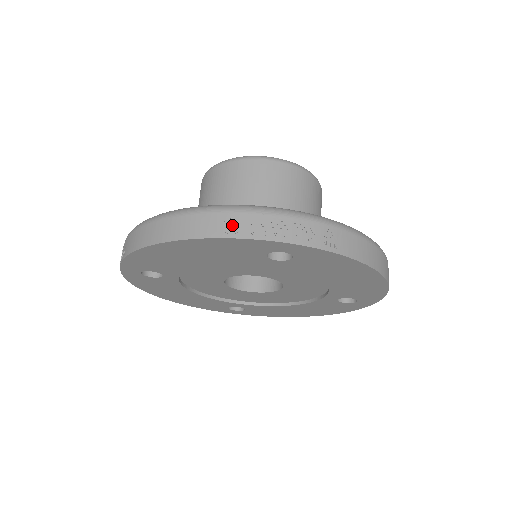
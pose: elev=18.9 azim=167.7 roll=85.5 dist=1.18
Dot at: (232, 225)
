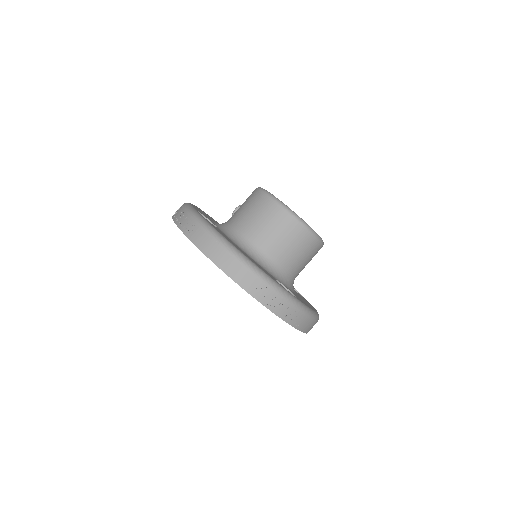
Dot at: (261, 293)
